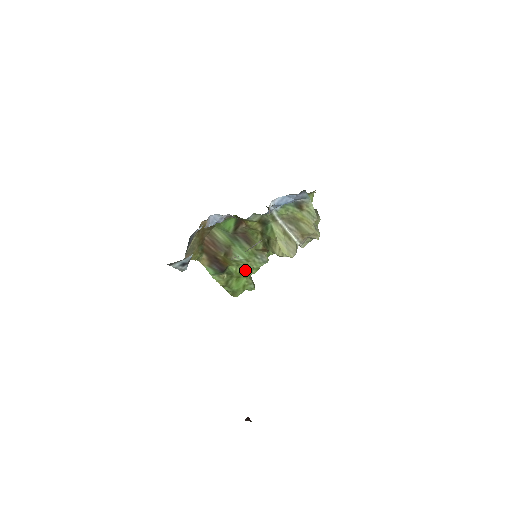
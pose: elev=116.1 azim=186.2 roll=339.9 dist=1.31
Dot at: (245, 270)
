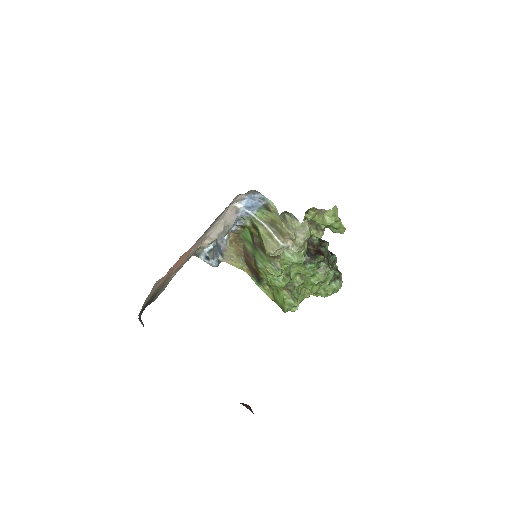
Dot at: (273, 279)
